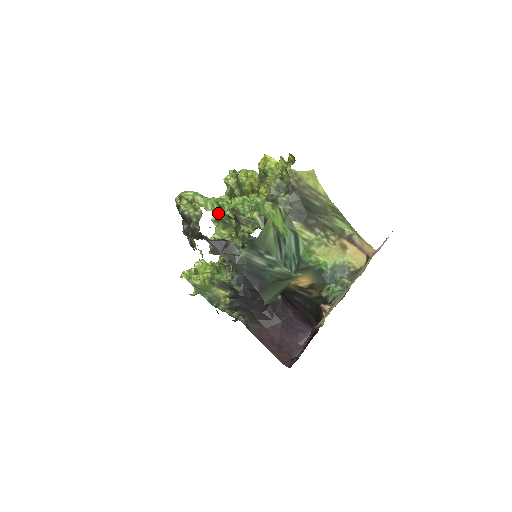
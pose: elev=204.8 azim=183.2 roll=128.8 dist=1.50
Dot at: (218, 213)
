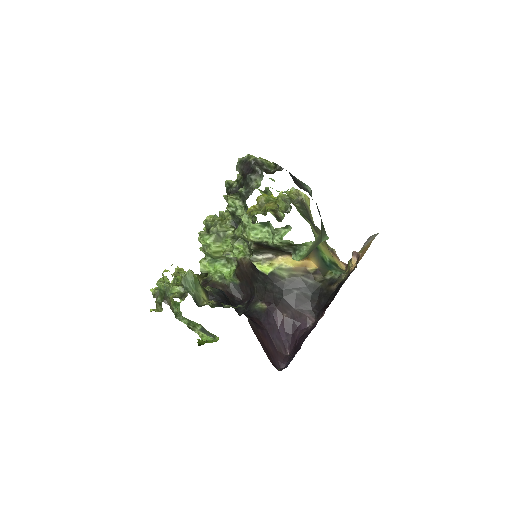
Dot at: (218, 222)
